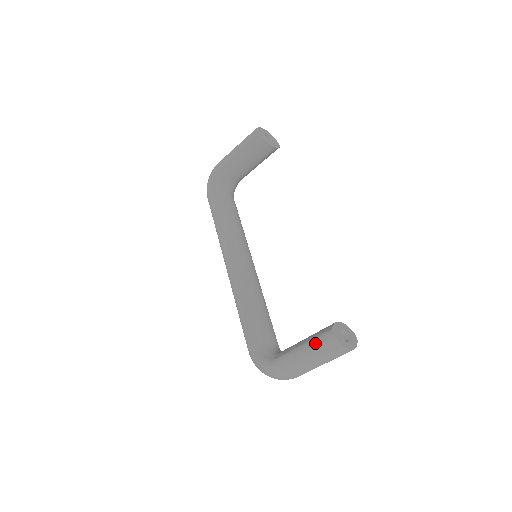
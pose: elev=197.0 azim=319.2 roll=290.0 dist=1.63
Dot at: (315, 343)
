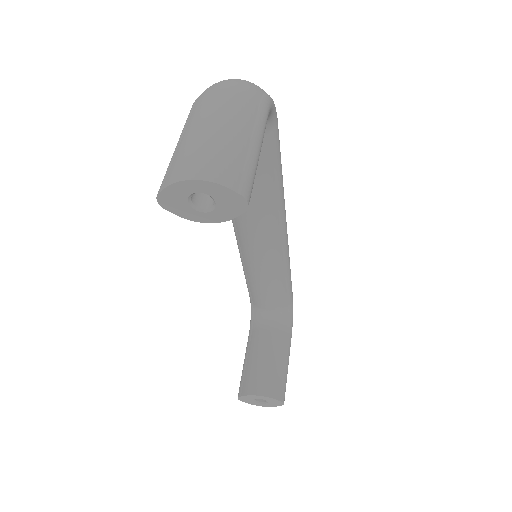
Dot at: (241, 378)
